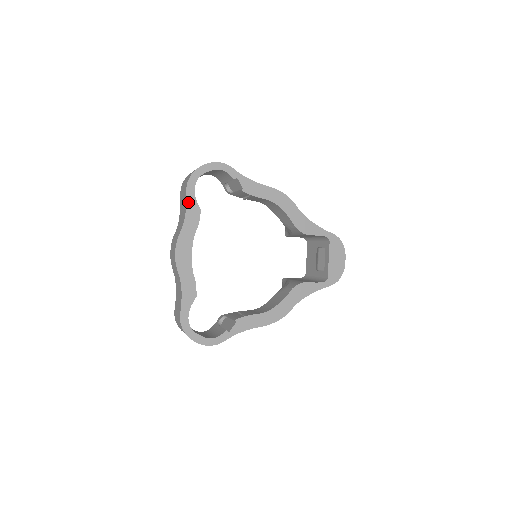
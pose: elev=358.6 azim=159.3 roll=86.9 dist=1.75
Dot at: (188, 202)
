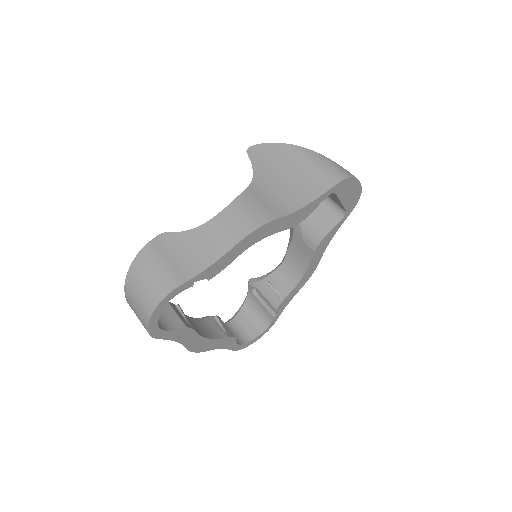
Dot at: (169, 338)
